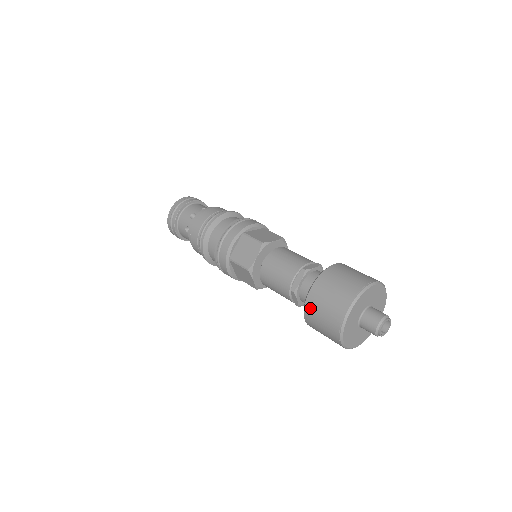
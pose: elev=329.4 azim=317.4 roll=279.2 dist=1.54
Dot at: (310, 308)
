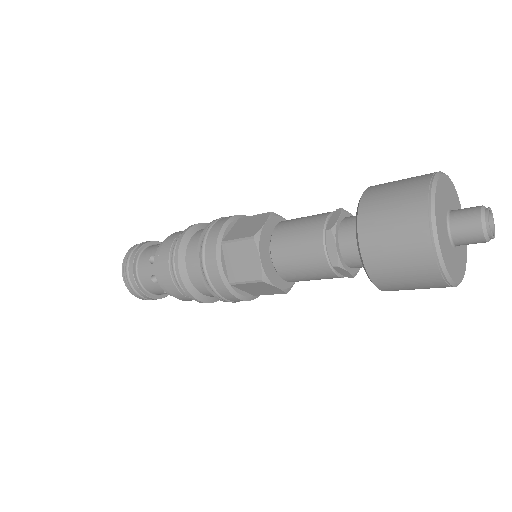
Dot at: (368, 214)
